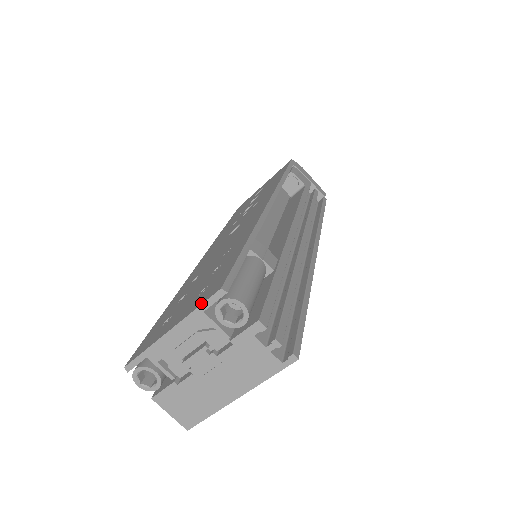
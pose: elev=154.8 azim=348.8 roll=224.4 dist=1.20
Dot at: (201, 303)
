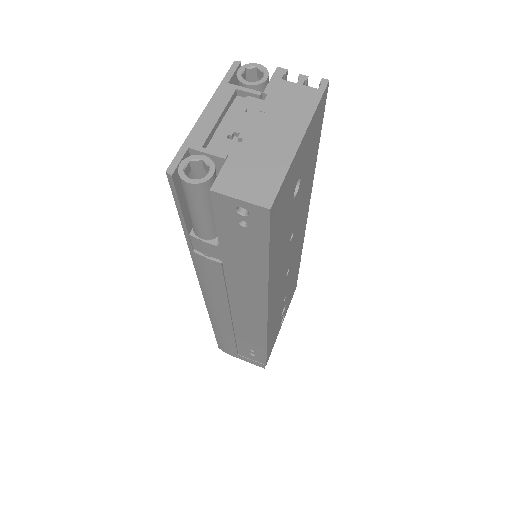
Dot at: (223, 81)
